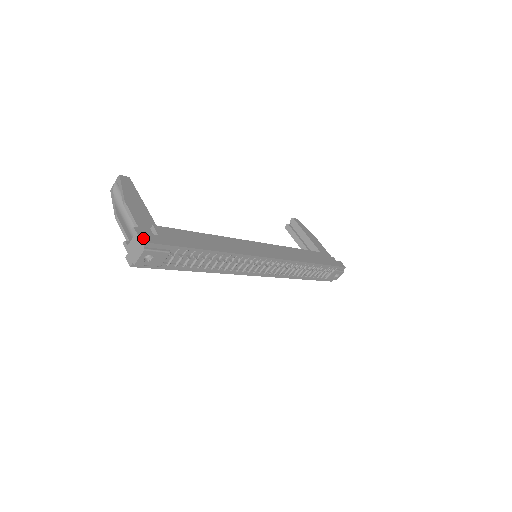
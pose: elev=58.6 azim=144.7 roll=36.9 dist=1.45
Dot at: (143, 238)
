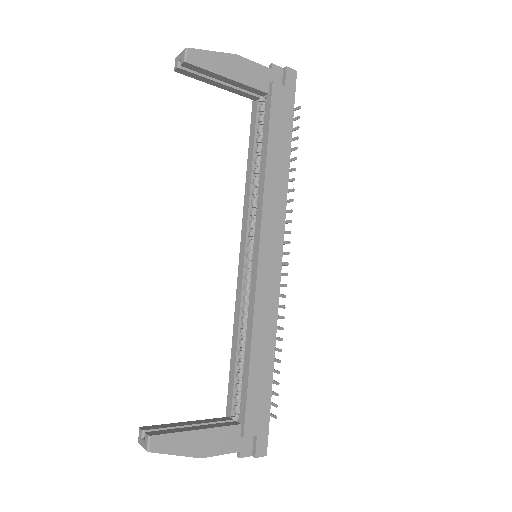
Dot at: occluded
